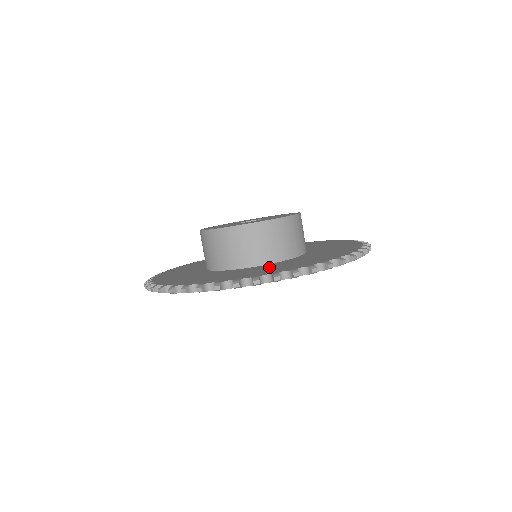
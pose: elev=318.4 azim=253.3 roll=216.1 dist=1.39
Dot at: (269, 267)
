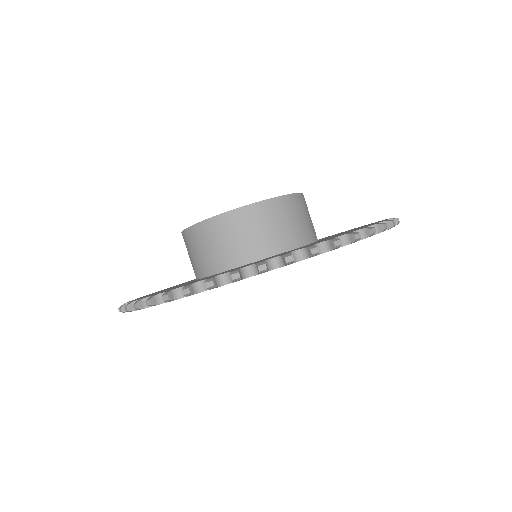
Dot at: (331, 237)
